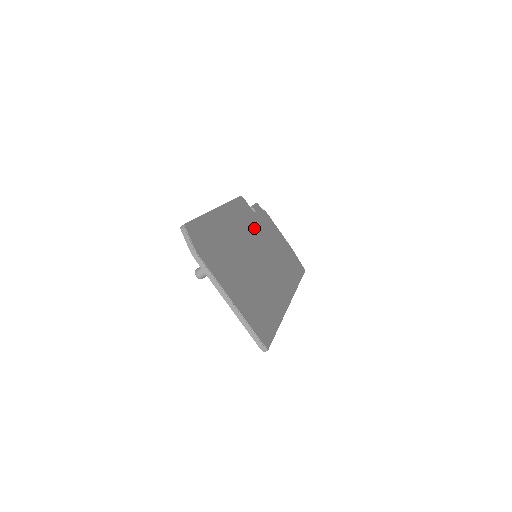
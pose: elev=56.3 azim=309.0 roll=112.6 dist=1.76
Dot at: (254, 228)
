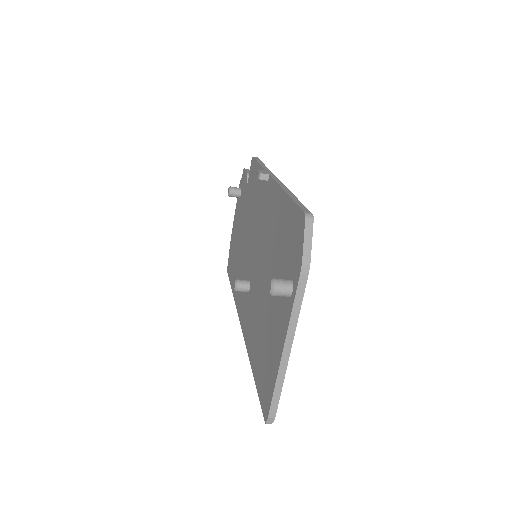
Dot at: occluded
